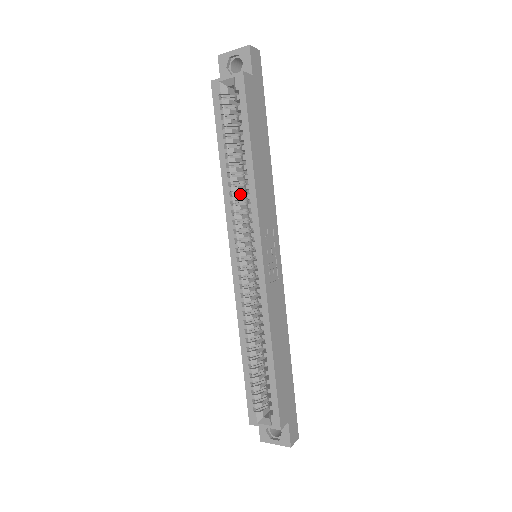
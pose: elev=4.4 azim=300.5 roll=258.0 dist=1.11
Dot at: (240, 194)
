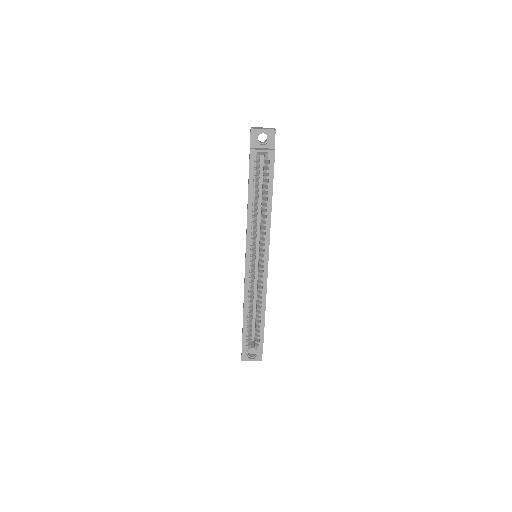
Dot at: occluded
